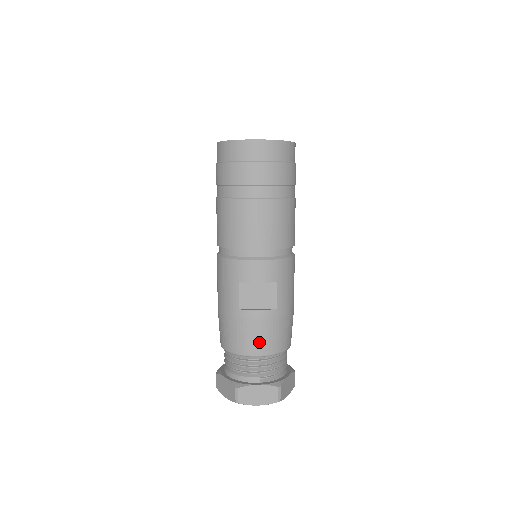
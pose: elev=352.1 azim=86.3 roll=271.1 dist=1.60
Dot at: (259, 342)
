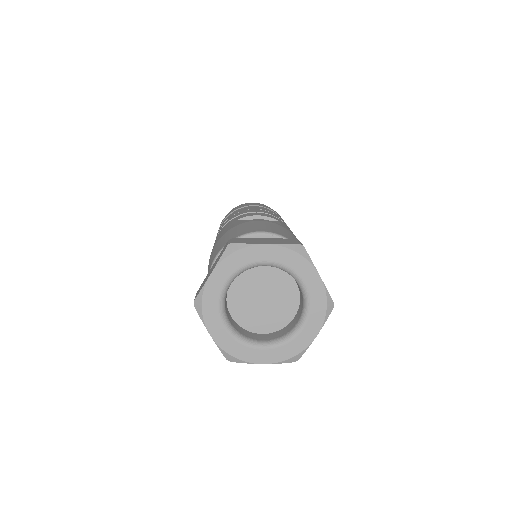
Dot at: (262, 227)
